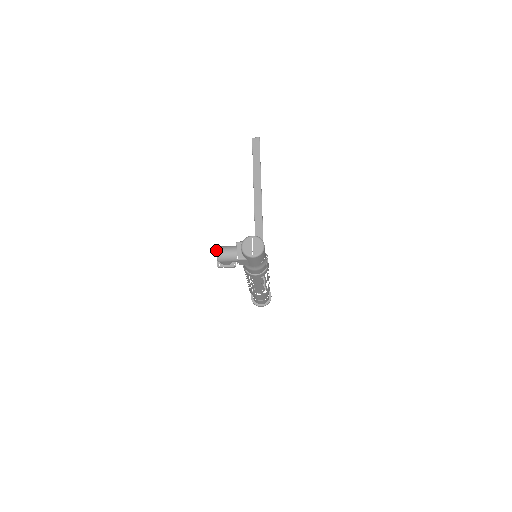
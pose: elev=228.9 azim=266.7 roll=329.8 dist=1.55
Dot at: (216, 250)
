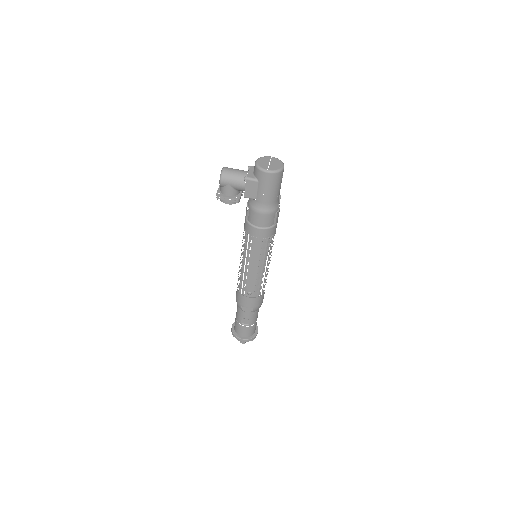
Dot at: (222, 168)
